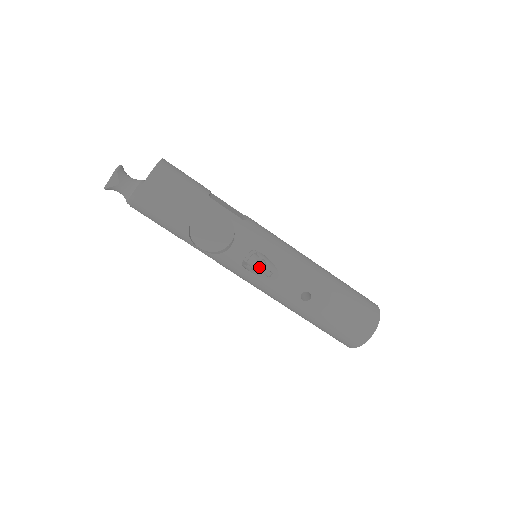
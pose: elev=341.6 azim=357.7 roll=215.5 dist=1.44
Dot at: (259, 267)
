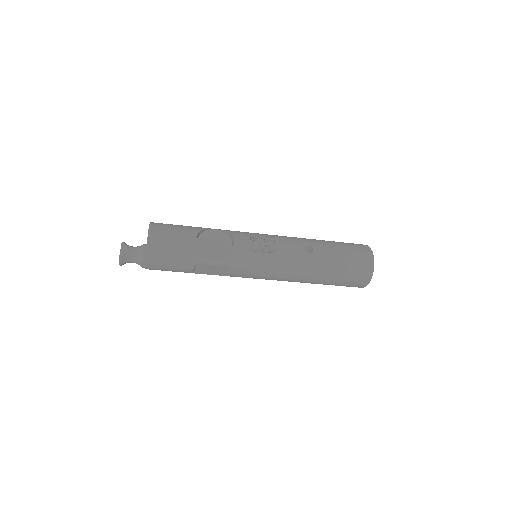
Dot at: (263, 241)
